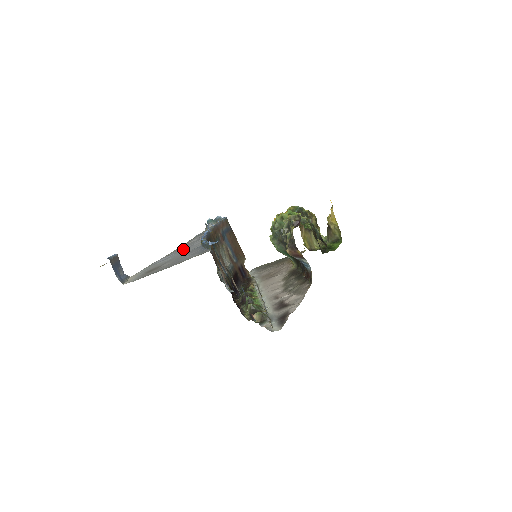
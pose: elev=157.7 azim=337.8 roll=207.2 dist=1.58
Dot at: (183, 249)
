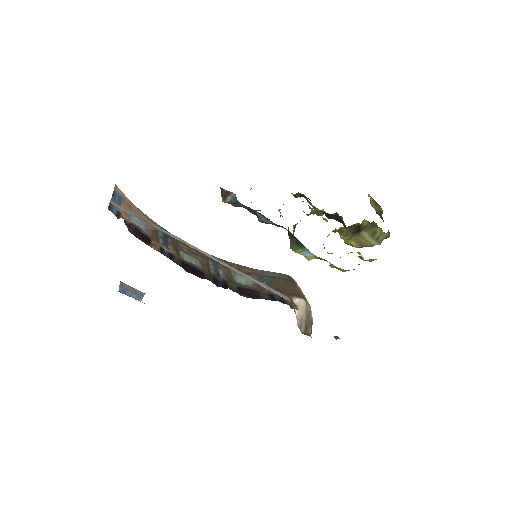
Dot at: occluded
